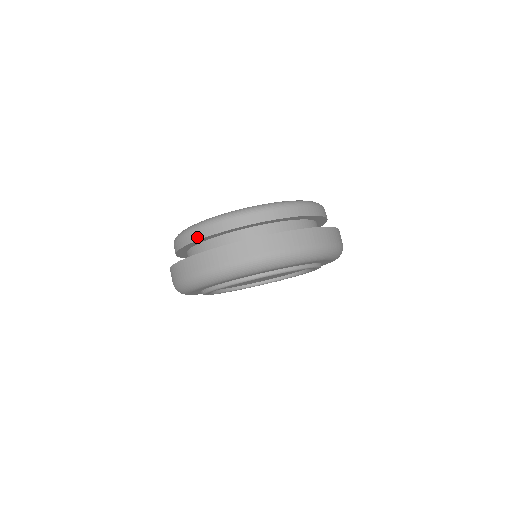
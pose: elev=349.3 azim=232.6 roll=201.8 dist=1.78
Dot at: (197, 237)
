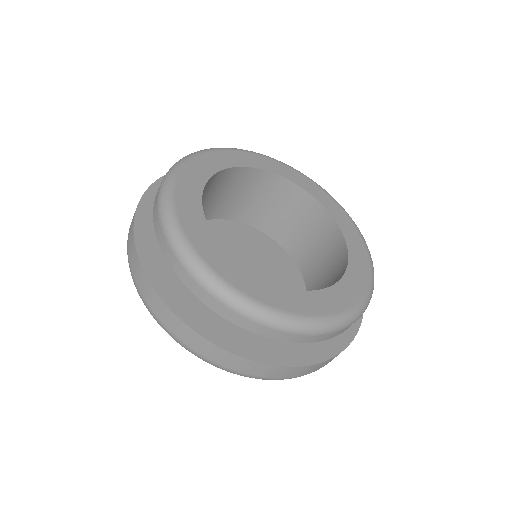
Dot at: (322, 340)
